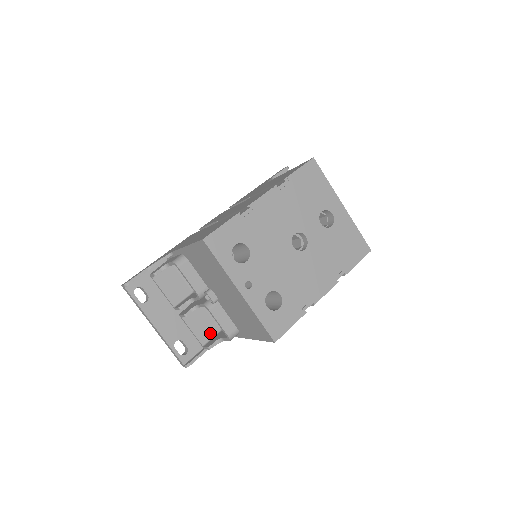
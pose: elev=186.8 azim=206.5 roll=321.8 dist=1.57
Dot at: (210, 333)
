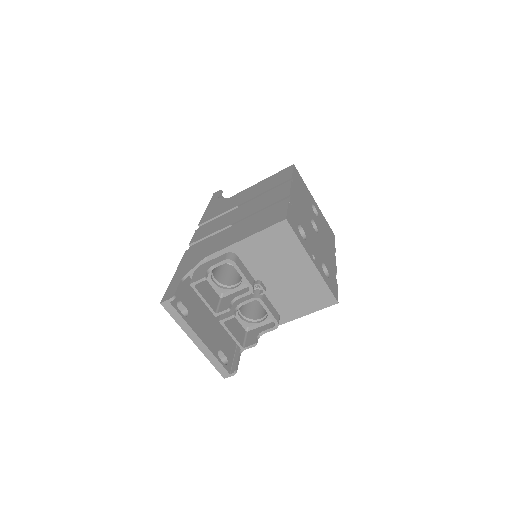
Dot at: (242, 335)
